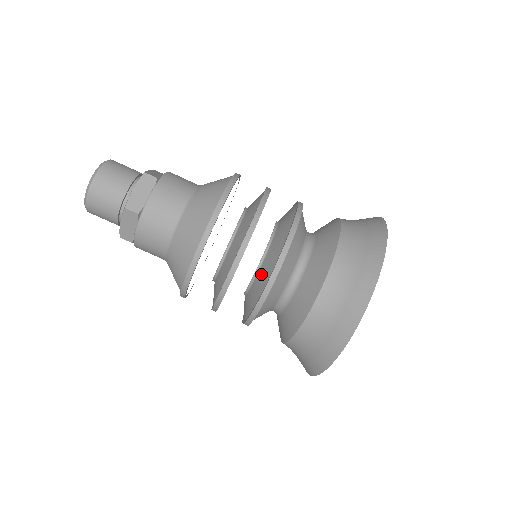
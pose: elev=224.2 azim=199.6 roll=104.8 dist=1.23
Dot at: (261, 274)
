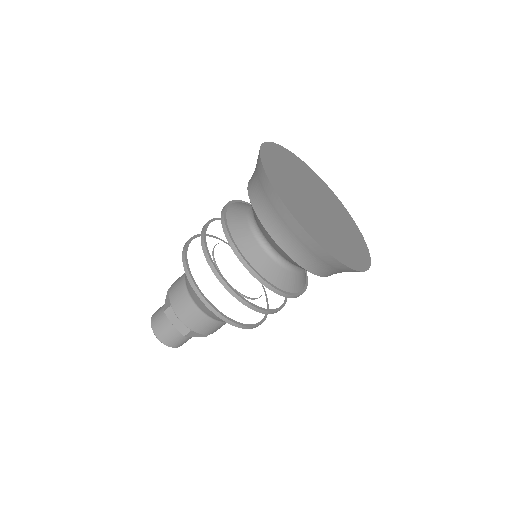
Dot at: occluded
